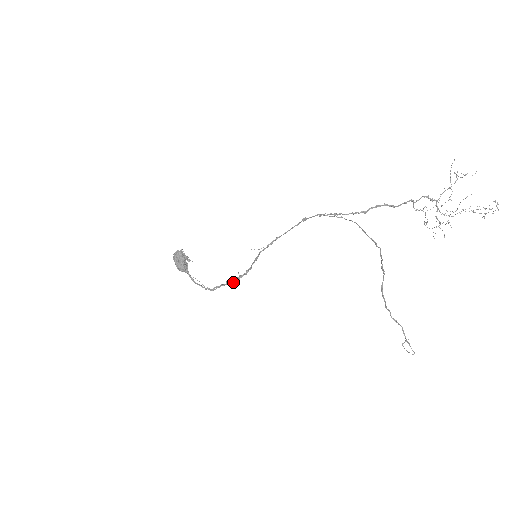
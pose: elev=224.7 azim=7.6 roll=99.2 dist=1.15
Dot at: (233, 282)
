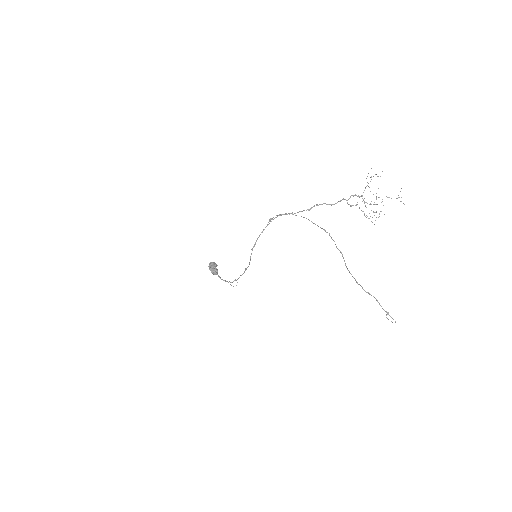
Dot at: (242, 274)
